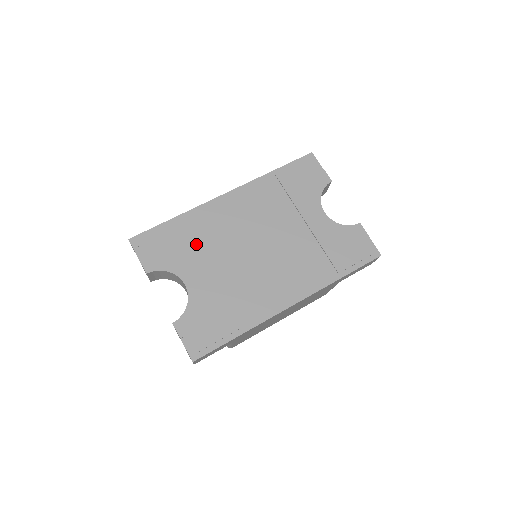
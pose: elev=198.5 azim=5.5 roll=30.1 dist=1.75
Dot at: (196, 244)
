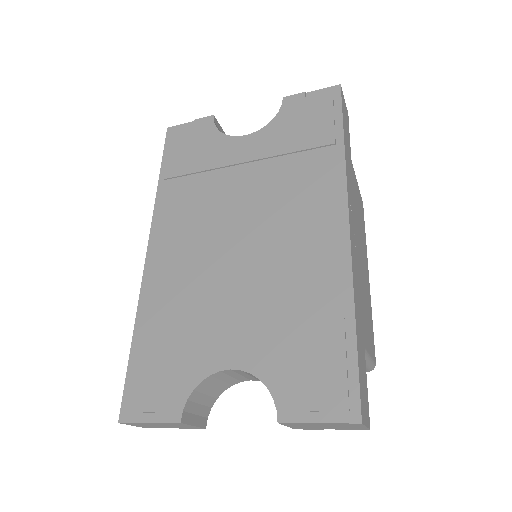
Dot at: (184, 323)
